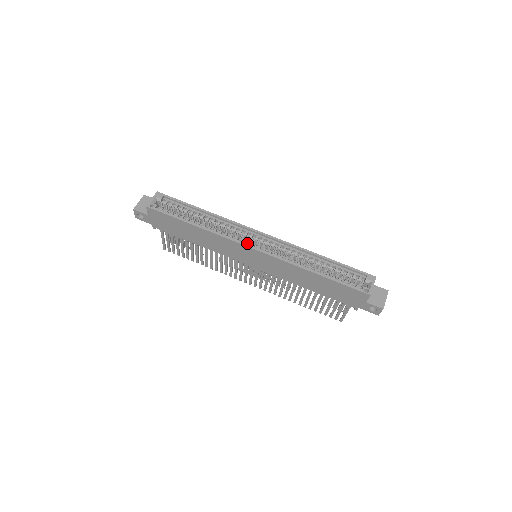
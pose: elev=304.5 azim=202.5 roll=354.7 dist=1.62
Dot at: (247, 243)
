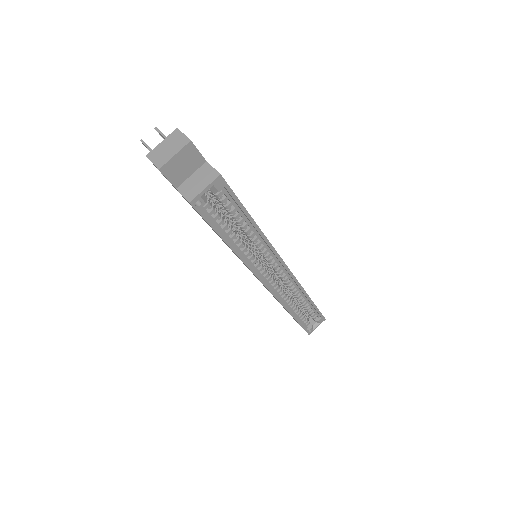
Dot at: (266, 277)
